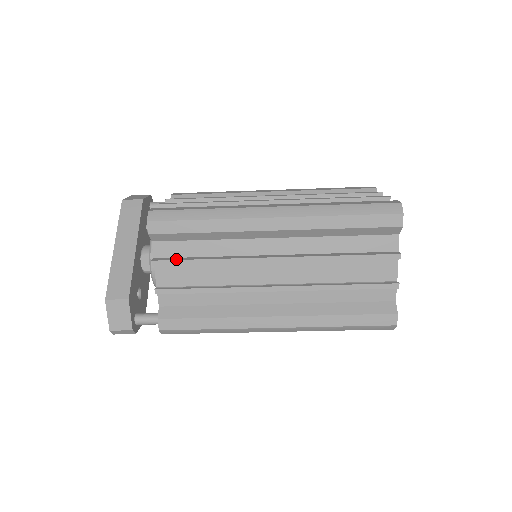
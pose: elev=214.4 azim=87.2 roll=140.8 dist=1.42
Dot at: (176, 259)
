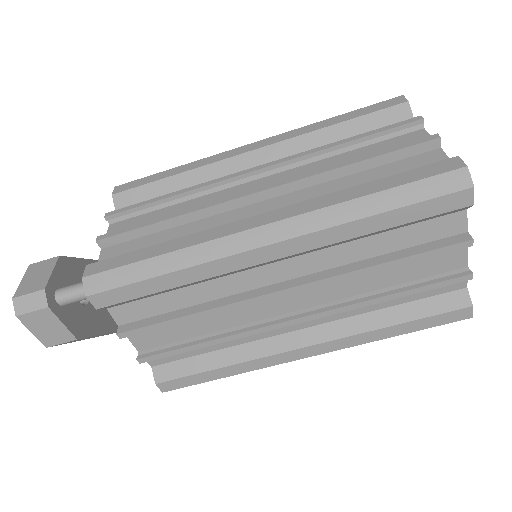
Dot at: (135, 206)
